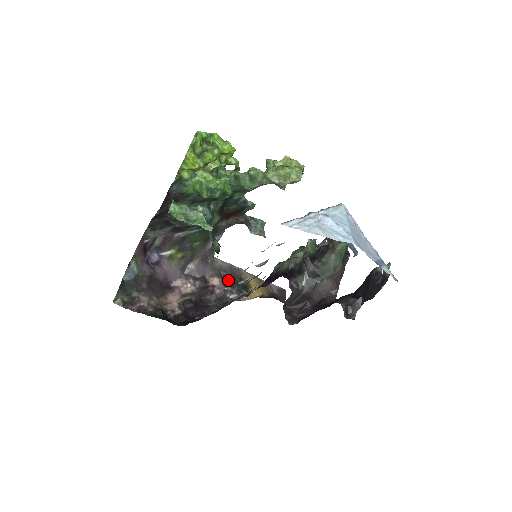
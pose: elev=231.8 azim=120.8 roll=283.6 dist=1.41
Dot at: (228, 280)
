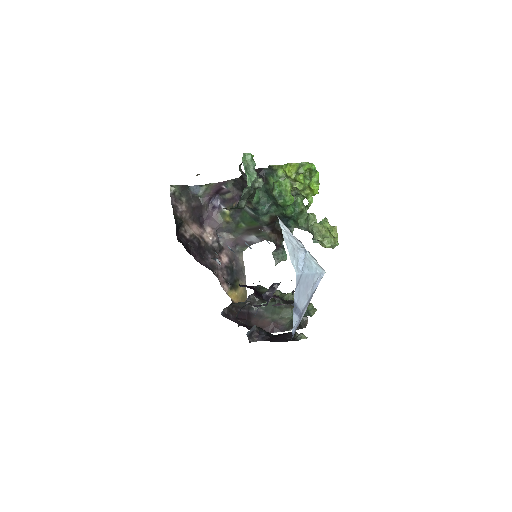
Dot at: (231, 269)
